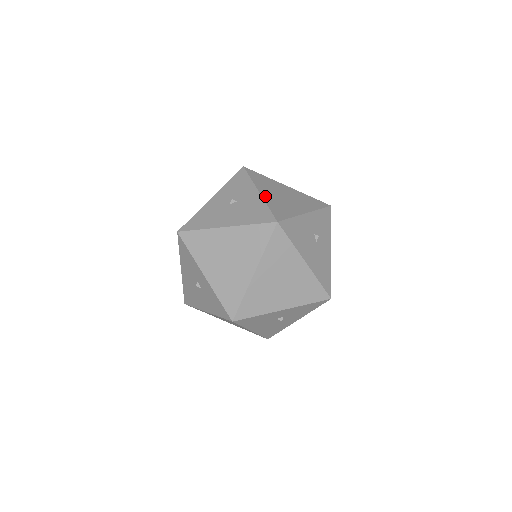
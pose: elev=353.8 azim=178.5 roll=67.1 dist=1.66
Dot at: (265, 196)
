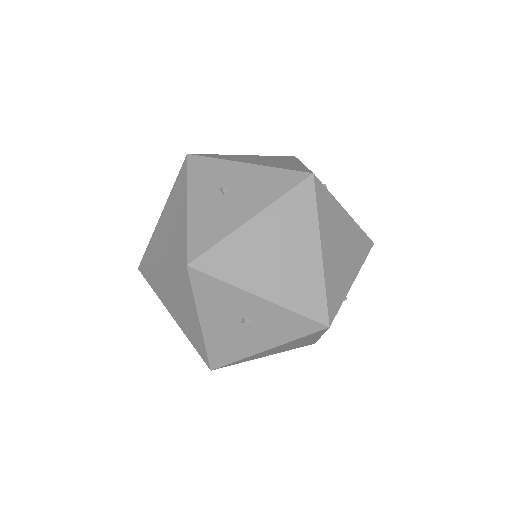
Dot at: (257, 163)
